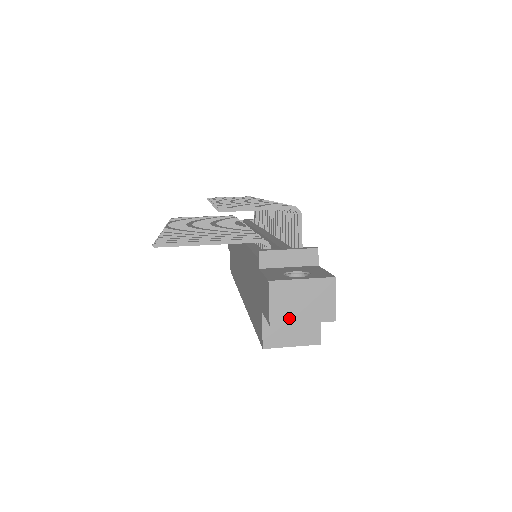
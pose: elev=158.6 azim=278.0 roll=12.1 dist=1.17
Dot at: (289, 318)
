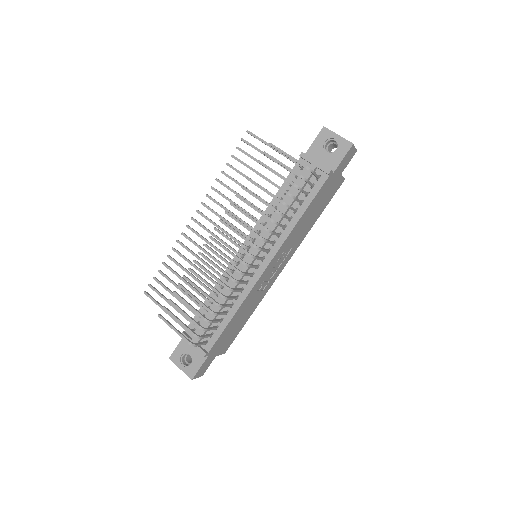
Dot at: occluded
